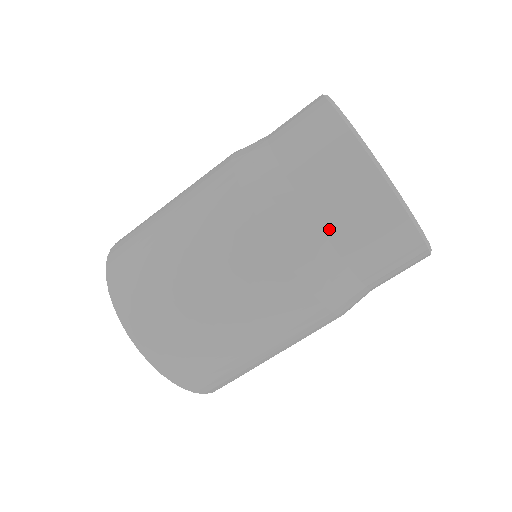
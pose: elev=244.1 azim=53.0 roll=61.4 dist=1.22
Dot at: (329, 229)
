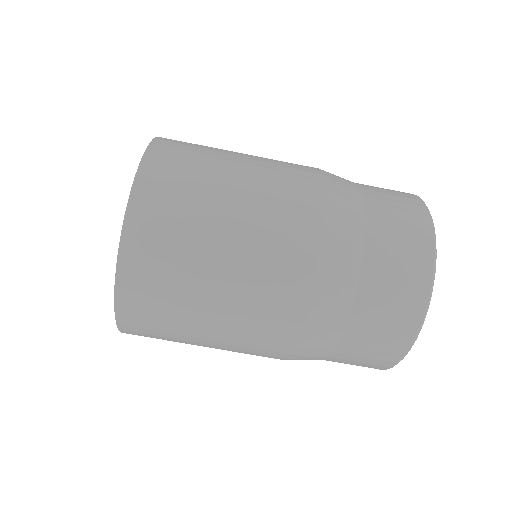
Dot at: (371, 231)
